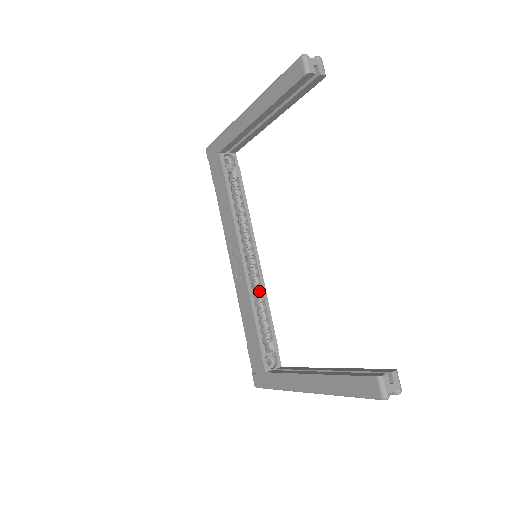
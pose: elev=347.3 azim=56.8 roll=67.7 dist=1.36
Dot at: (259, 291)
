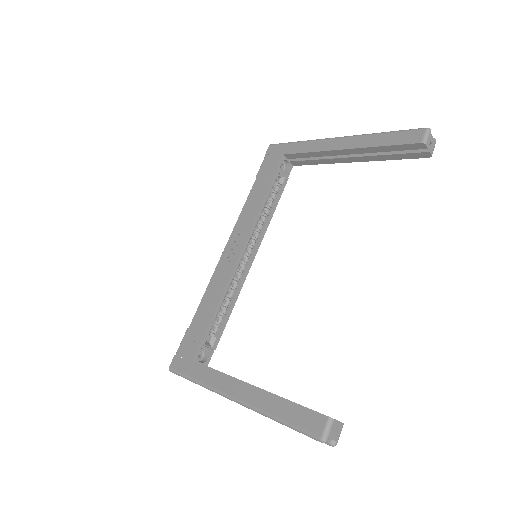
Dot at: (235, 287)
